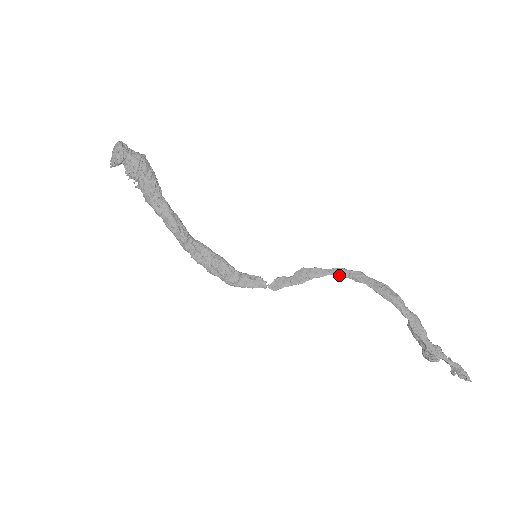
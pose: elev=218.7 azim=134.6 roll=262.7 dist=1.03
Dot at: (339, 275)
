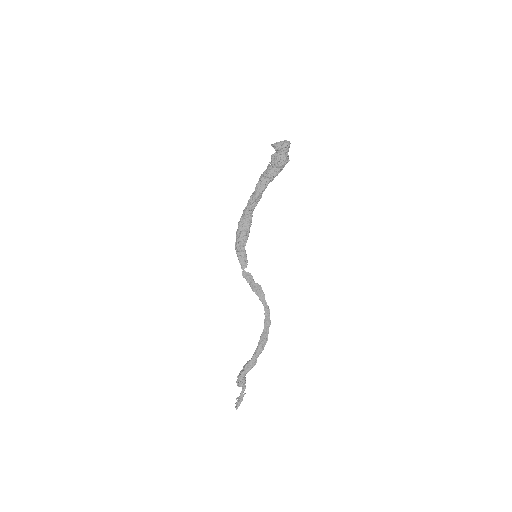
Dot at: (265, 310)
